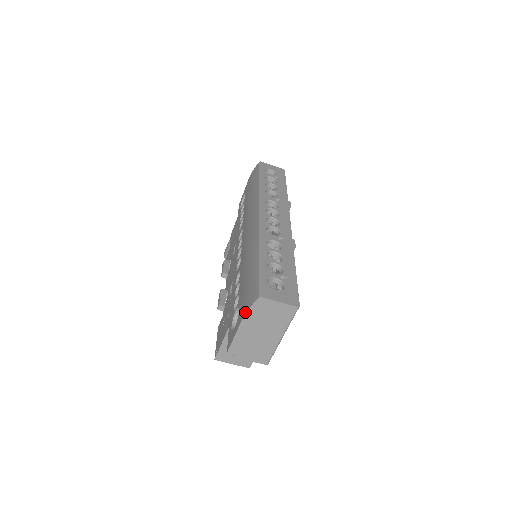
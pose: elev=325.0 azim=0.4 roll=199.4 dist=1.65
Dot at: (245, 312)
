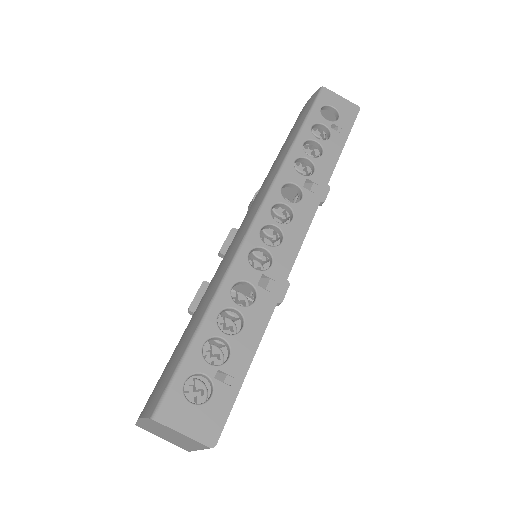
Dot at: (141, 414)
